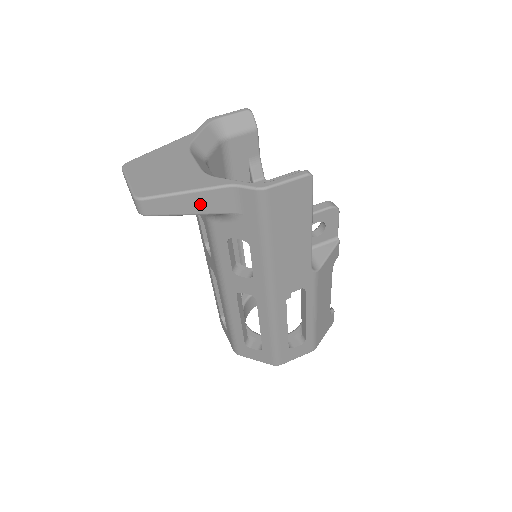
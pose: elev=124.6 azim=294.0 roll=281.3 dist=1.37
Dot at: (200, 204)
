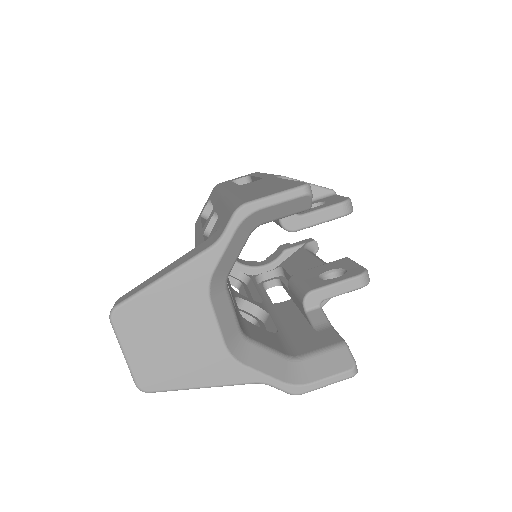
Dot at: occluded
